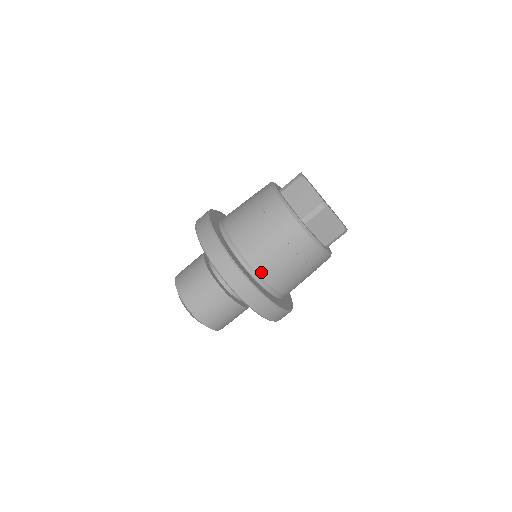
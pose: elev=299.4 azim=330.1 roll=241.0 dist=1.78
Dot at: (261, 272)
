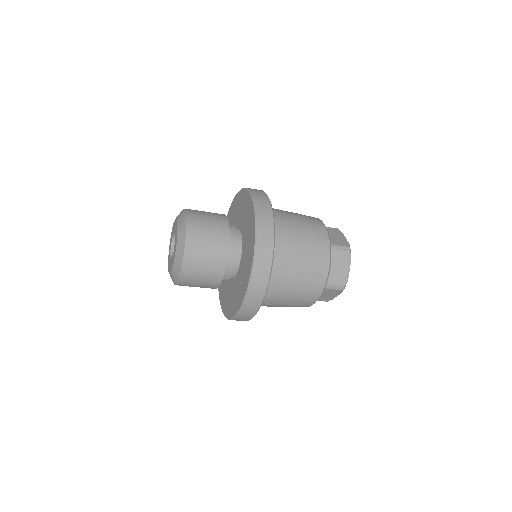
Dot at: (267, 296)
